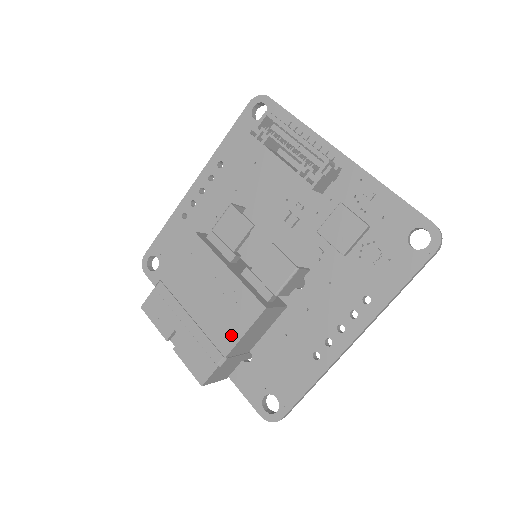
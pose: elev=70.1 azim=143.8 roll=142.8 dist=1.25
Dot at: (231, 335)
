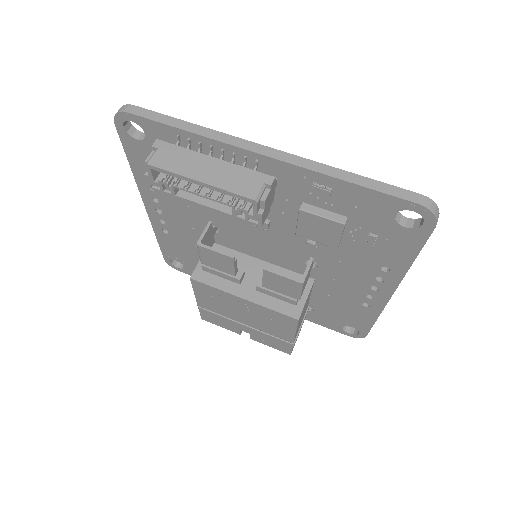
Dot at: (285, 333)
